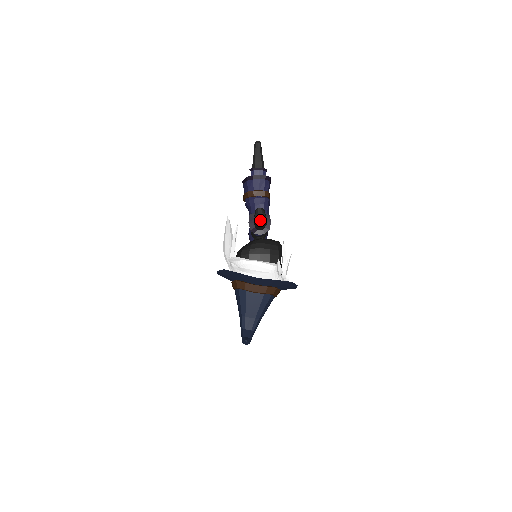
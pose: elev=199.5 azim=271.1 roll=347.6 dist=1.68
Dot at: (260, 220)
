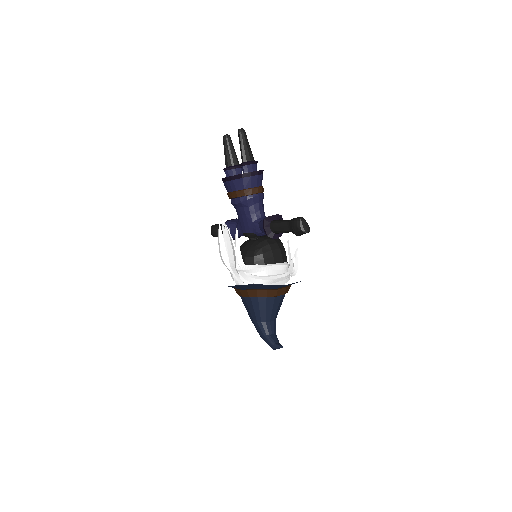
Dot at: (307, 231)
